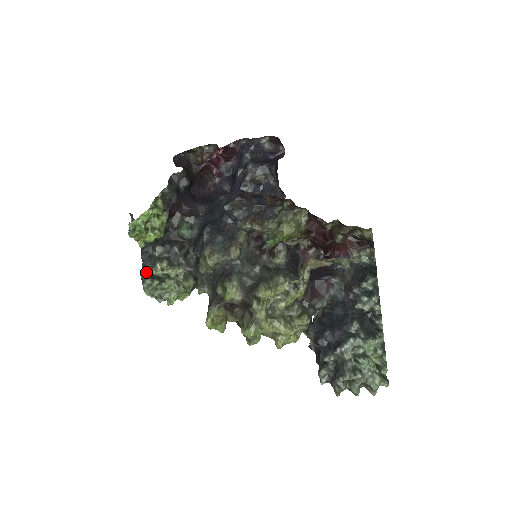
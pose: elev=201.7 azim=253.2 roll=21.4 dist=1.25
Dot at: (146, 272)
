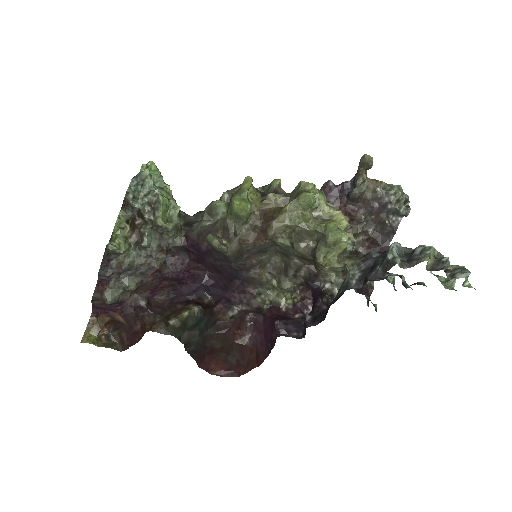
Dot at: occluded
